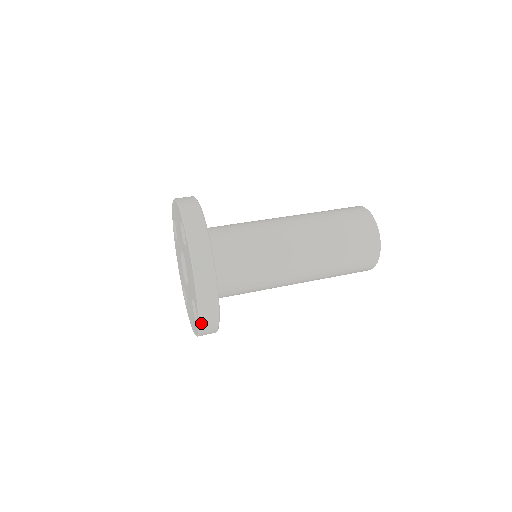
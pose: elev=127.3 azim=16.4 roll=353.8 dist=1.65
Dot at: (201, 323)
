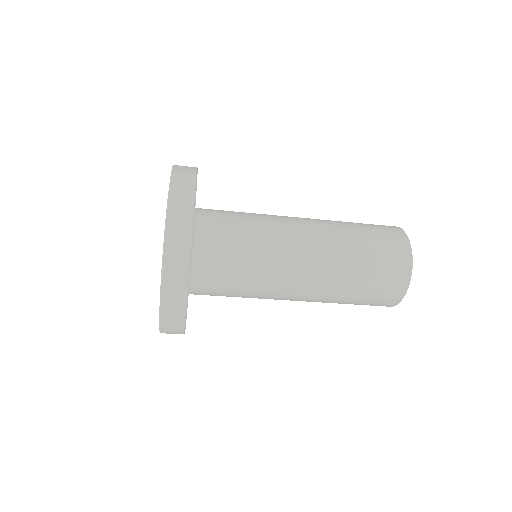
Dot at: (167, 237)
